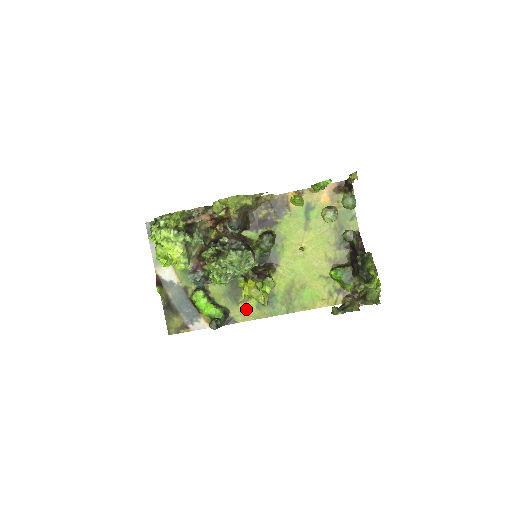
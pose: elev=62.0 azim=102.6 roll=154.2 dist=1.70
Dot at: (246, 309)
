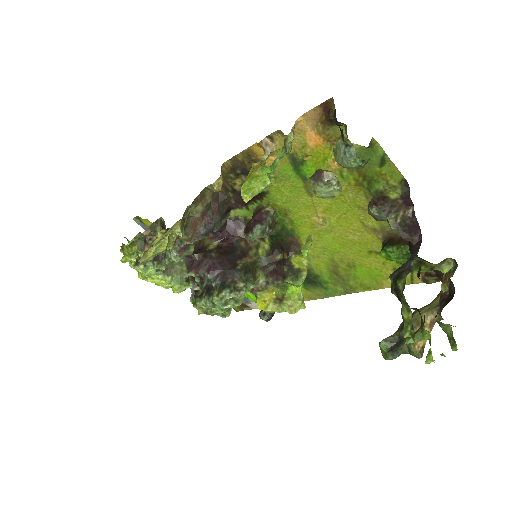
Dot at: occluded
